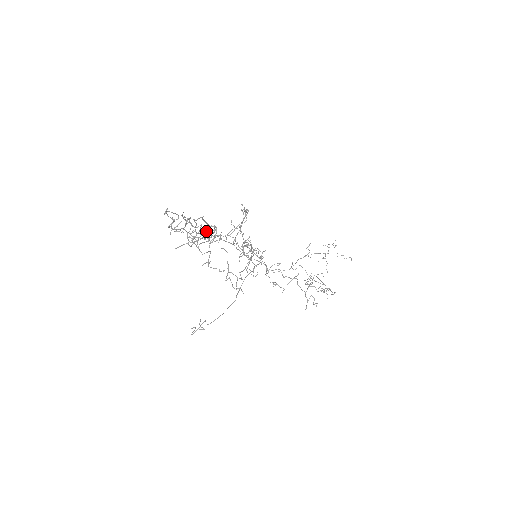
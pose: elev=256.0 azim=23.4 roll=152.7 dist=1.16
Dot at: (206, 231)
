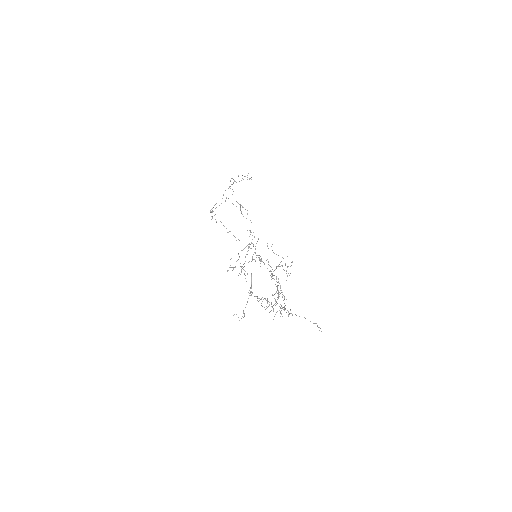
Dot at: (243, 267)
